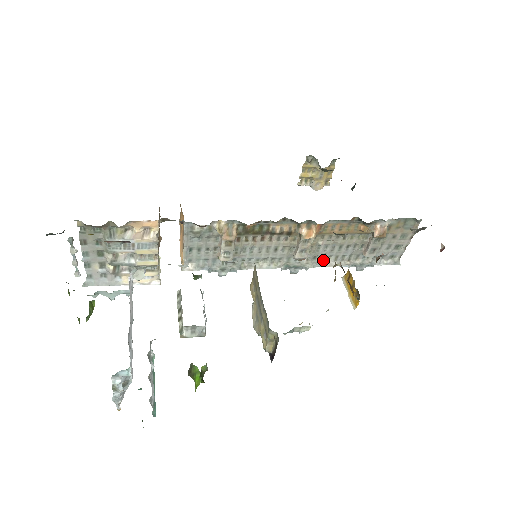
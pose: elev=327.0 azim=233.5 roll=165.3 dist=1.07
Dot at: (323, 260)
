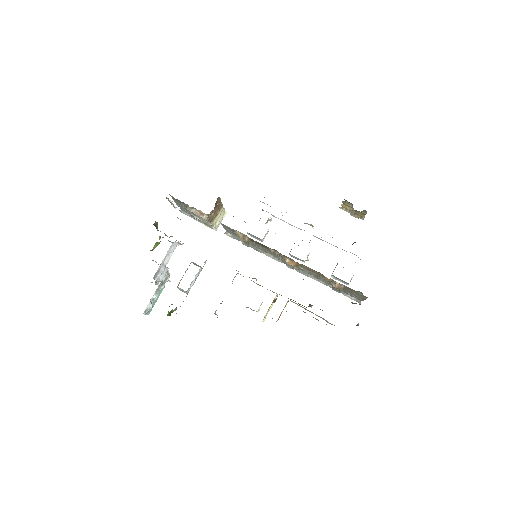
Dot at: (308, 274)
